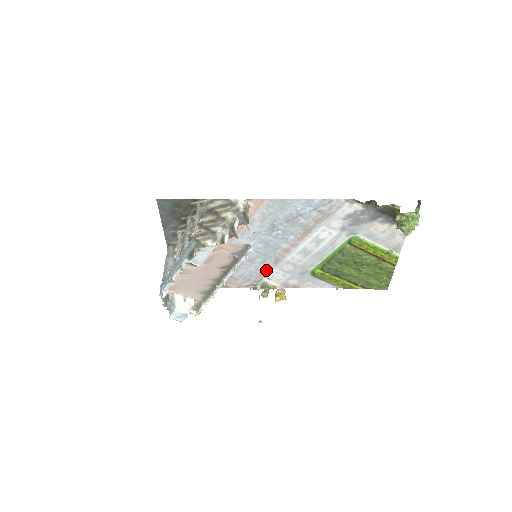
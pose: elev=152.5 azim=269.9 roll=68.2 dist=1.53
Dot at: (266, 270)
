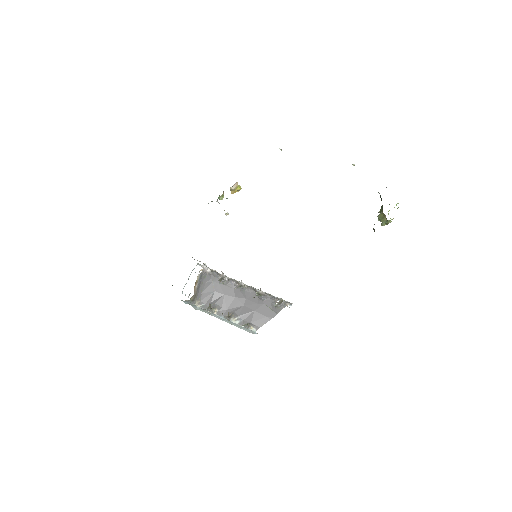
Dot at: occluded
